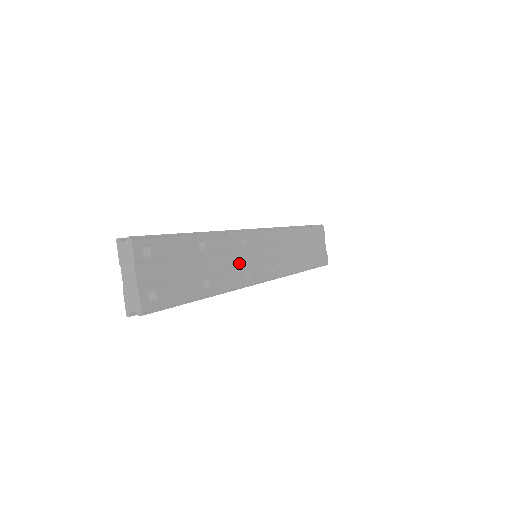
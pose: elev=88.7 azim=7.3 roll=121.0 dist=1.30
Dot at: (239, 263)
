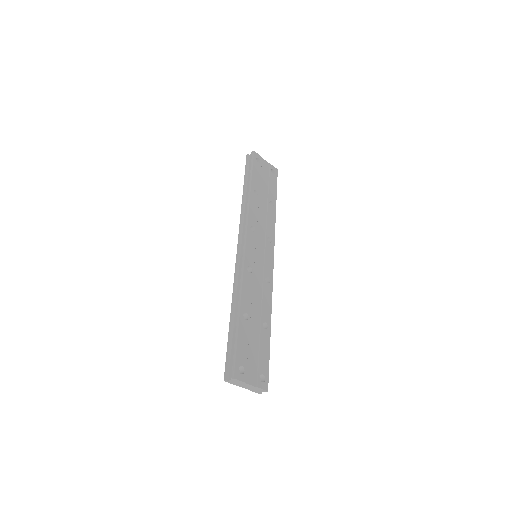
Dot at: (260, 284)
